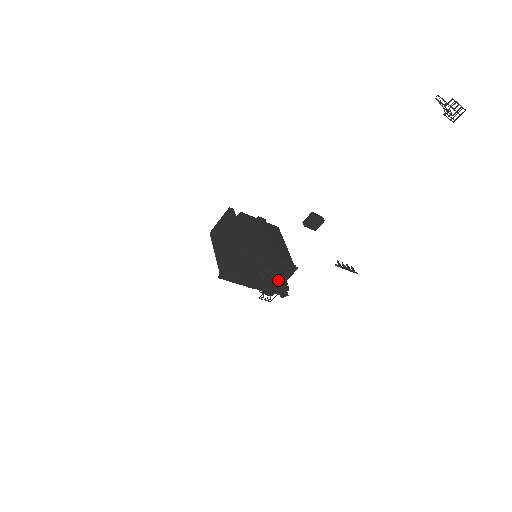
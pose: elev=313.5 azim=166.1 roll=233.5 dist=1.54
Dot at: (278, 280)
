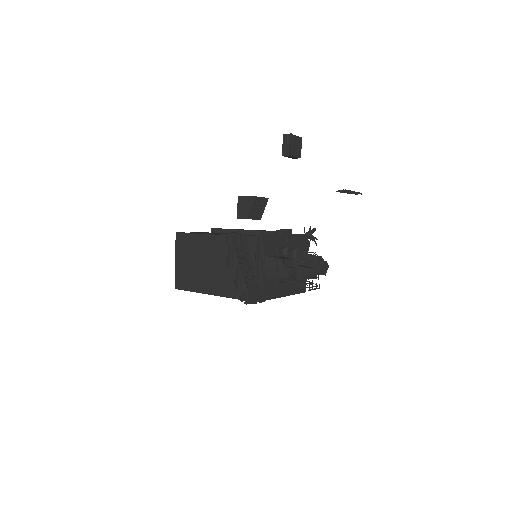
Dot at: occluded
